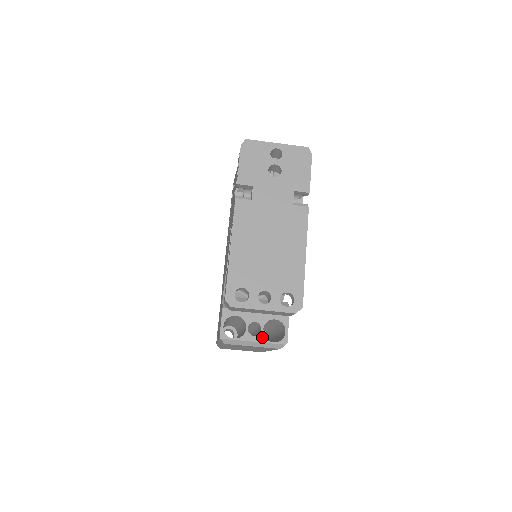
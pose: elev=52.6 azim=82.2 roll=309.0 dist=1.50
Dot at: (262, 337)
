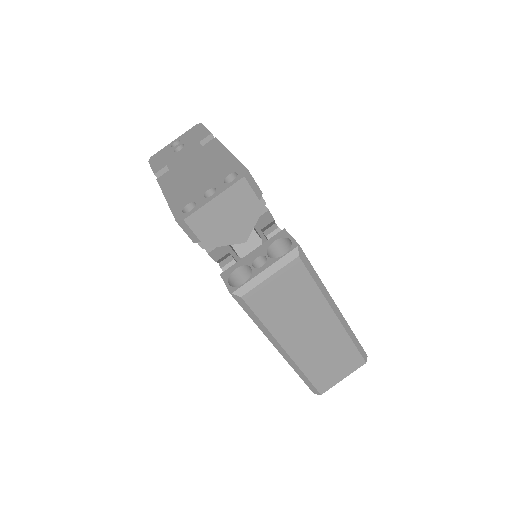
Dot at: (271, 260)
